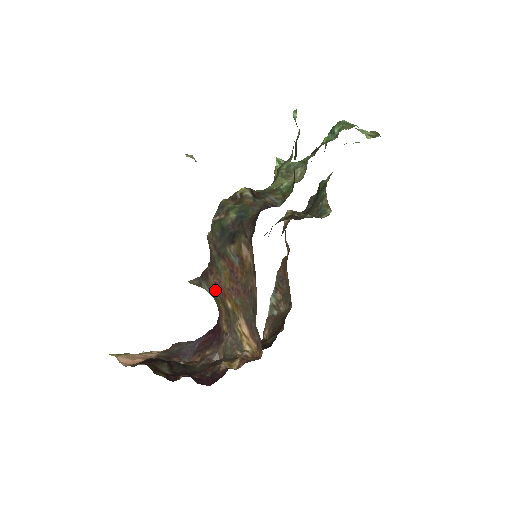
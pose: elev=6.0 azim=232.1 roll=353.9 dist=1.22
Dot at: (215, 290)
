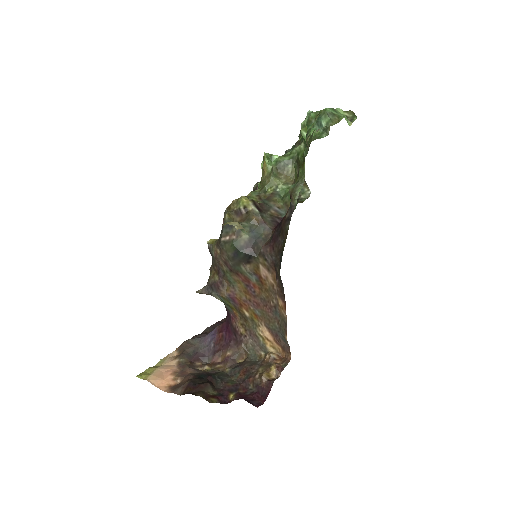
Dot at: (229, 301)
